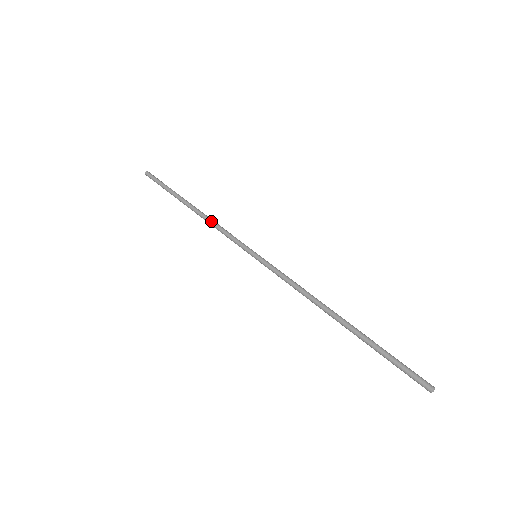
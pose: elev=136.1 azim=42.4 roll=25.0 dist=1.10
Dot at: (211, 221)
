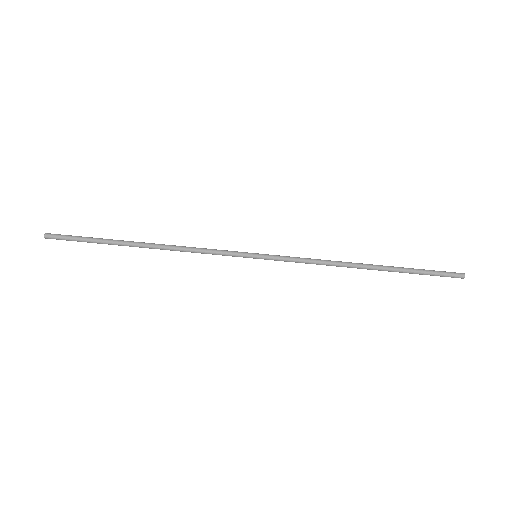
Dot at: (182, 249)
